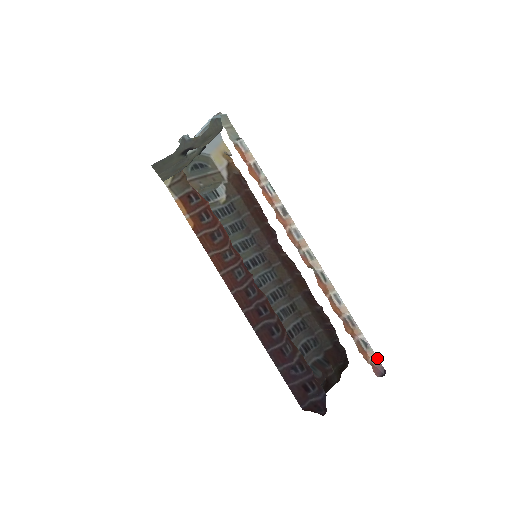
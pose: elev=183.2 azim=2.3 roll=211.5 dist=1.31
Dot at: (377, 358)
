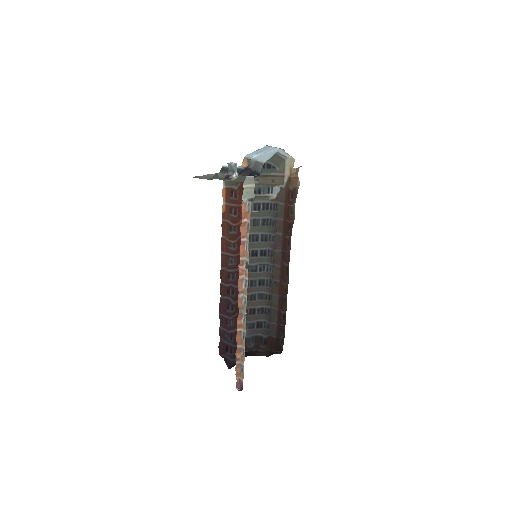
Dot at: occluded
